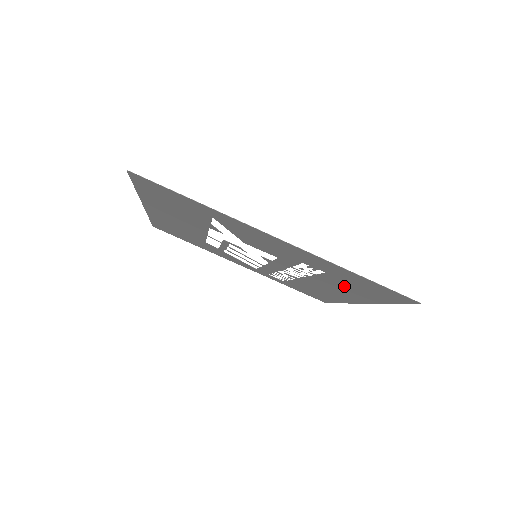
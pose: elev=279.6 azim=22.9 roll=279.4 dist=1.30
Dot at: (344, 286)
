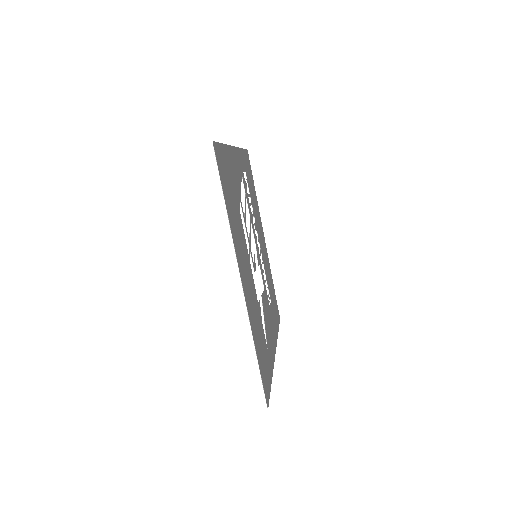
Dot at: (269, 280)
